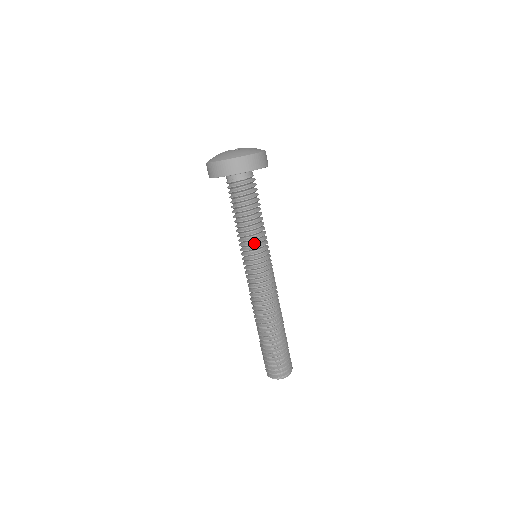
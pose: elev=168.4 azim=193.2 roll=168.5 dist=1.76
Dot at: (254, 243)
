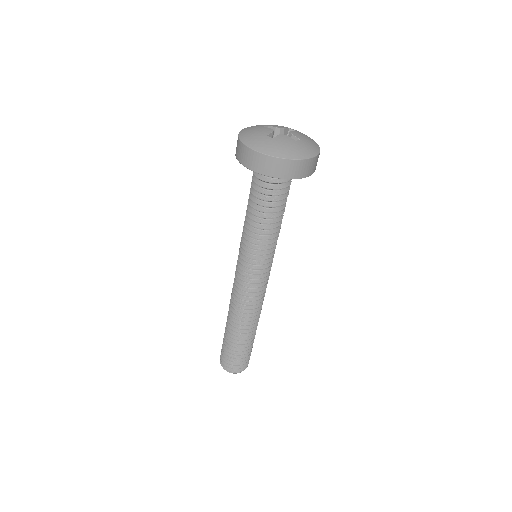
Dot at: (247, 245)
